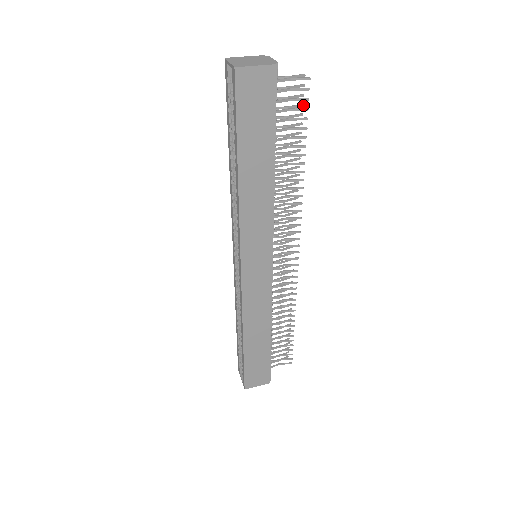
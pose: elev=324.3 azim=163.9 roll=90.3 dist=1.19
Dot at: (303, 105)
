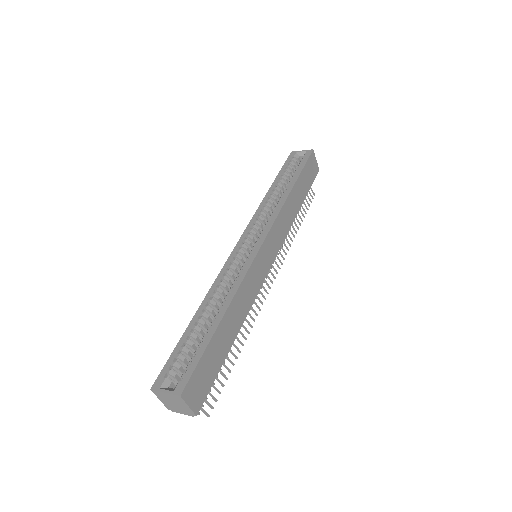
Dot at: occluded
